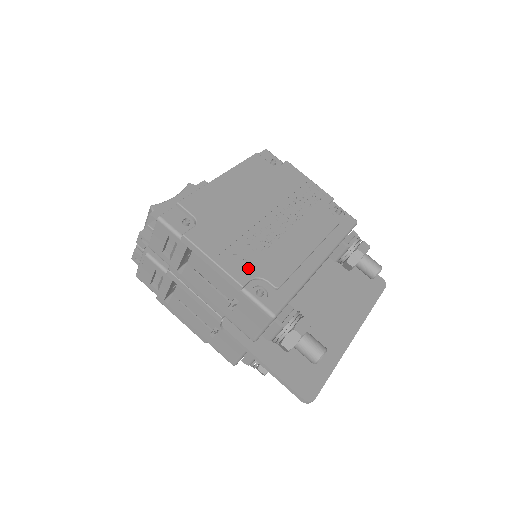
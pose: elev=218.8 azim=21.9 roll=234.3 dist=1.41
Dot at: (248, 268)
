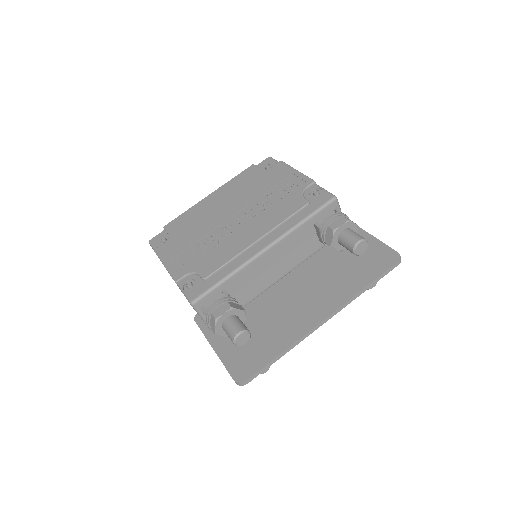
Dot at: (188, 266)
